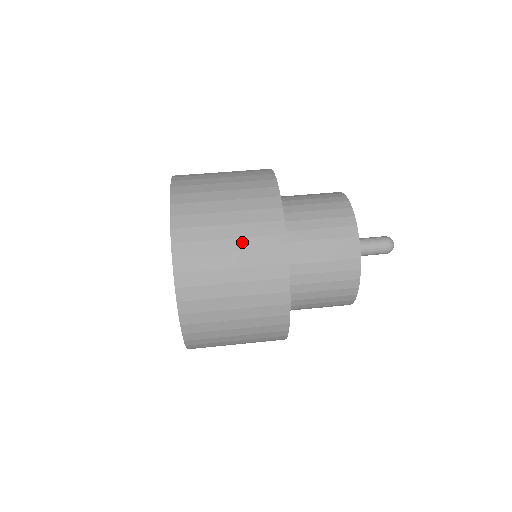
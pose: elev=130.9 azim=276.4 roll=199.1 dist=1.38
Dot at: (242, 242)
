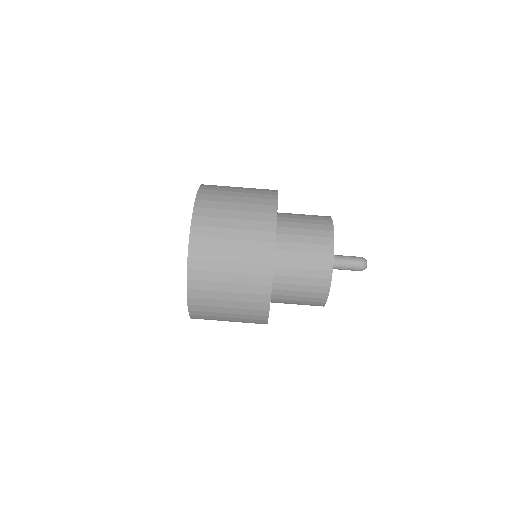
Dot at: (238, 295)
